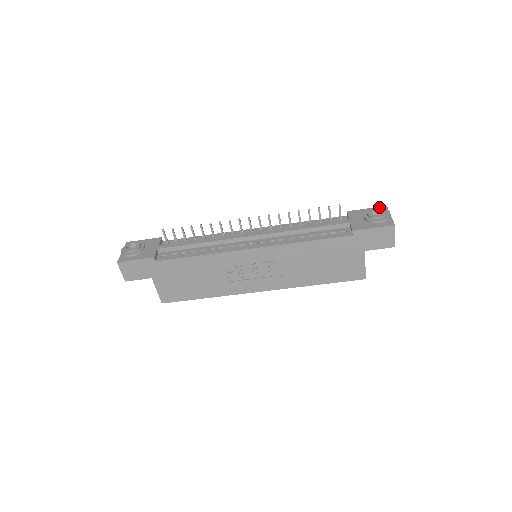
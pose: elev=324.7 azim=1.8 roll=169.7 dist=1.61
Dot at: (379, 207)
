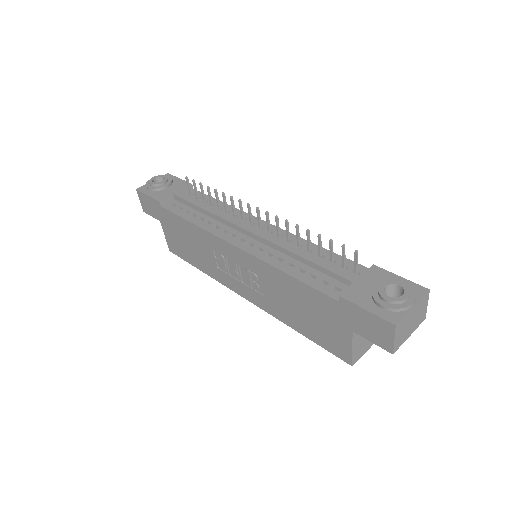
Dot at: (407, 285)
